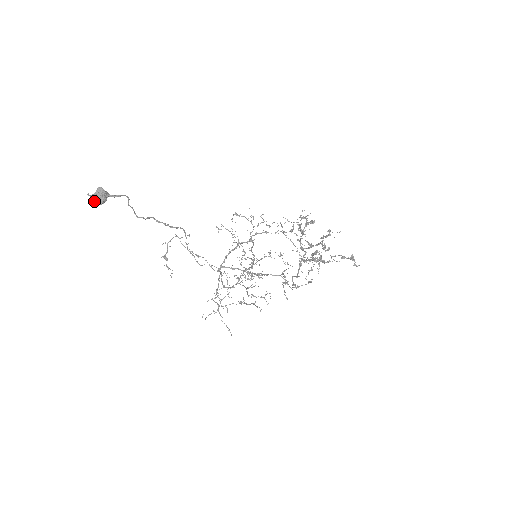
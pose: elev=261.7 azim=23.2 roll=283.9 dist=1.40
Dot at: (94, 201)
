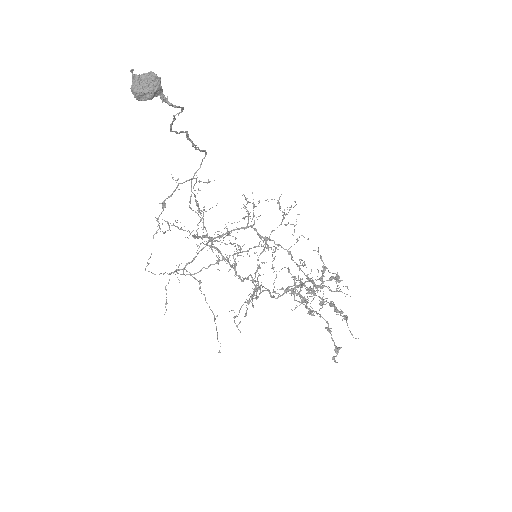
Dot at: (133, 89)
